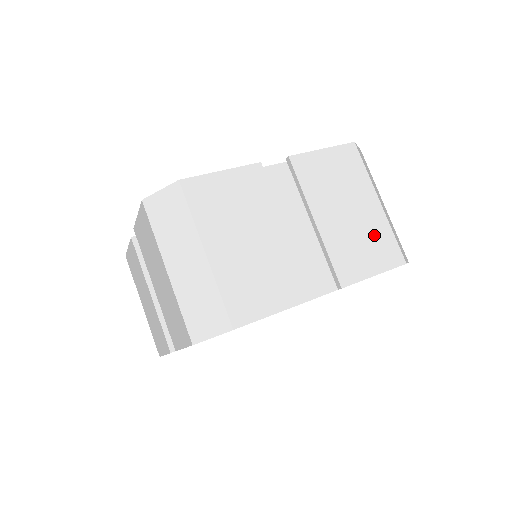
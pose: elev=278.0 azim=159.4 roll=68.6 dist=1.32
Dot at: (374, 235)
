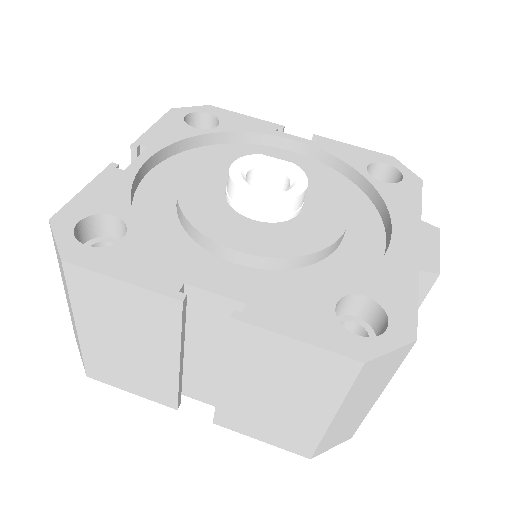
Dot at: (291, 427)
